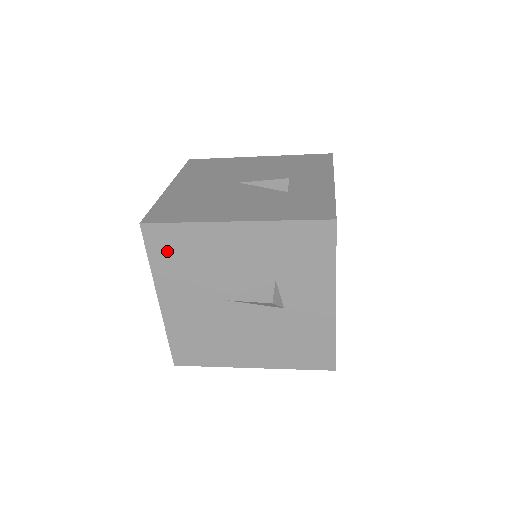
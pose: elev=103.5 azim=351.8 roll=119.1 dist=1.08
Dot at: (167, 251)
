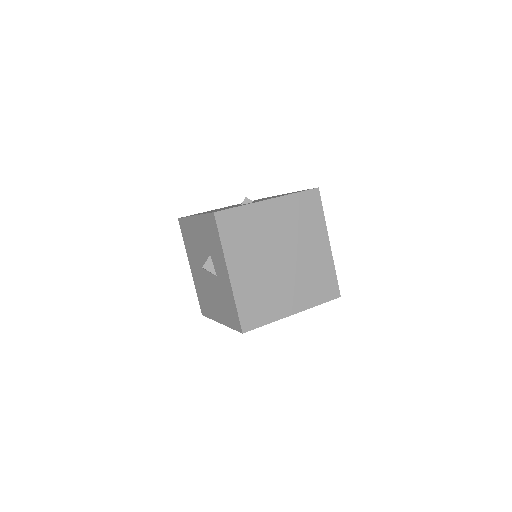
Dot at: (186, 235)
